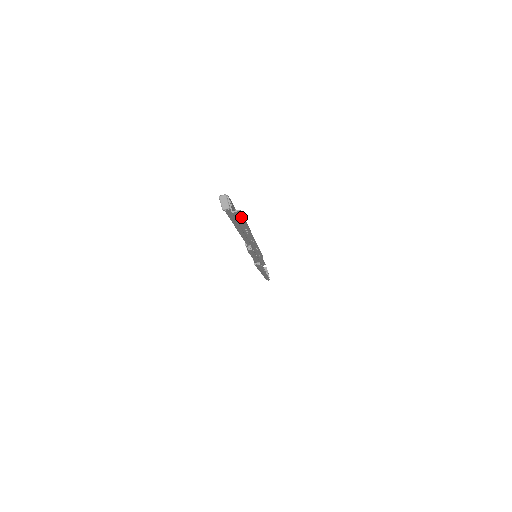
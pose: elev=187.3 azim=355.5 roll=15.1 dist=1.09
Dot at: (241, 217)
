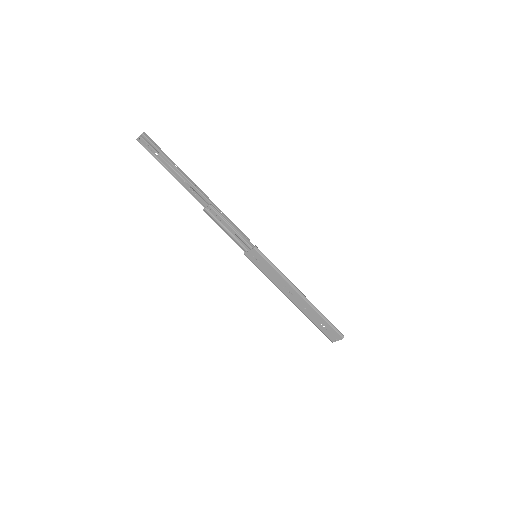
Dot at: (153, 142)
